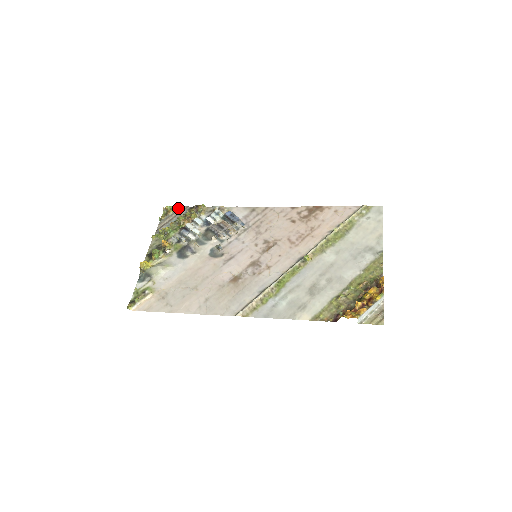
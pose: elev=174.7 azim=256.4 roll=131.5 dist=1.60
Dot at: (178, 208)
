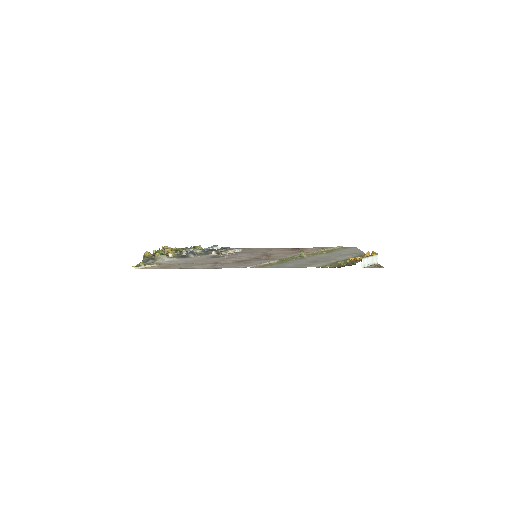
Dot at: occluded
